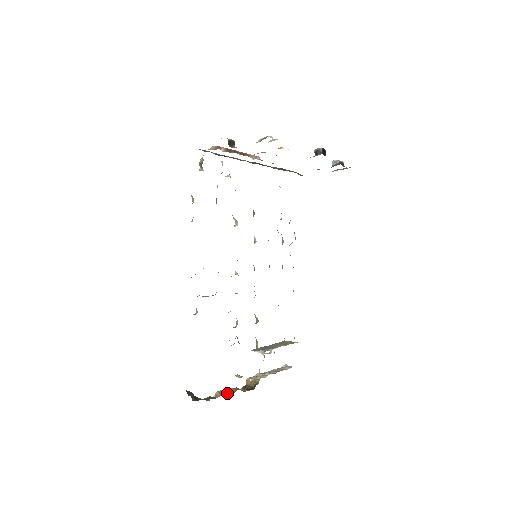
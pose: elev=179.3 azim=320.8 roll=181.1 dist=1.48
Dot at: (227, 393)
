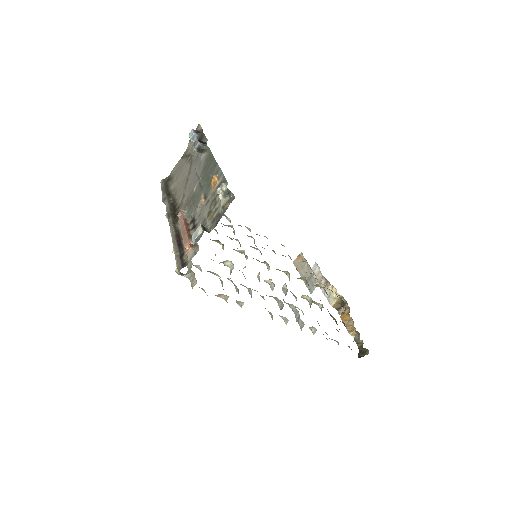
Dot at: (350, 325)
